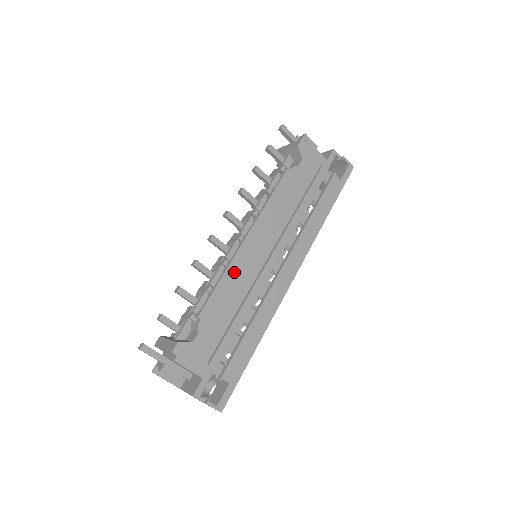
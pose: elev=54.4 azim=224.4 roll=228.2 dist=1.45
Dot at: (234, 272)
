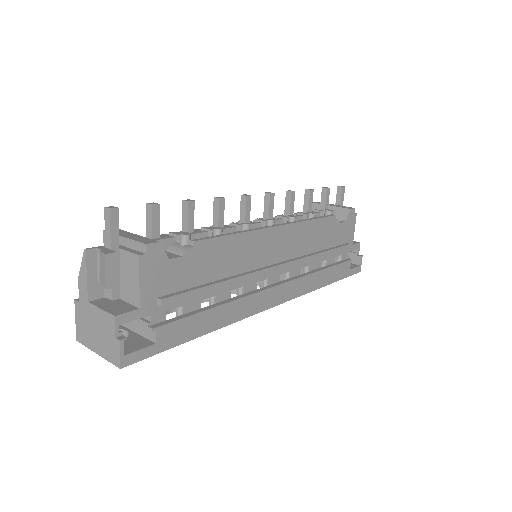
Dot at: (249, 242)
